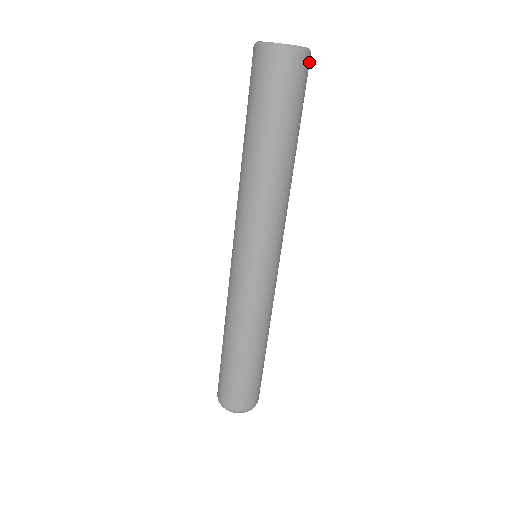
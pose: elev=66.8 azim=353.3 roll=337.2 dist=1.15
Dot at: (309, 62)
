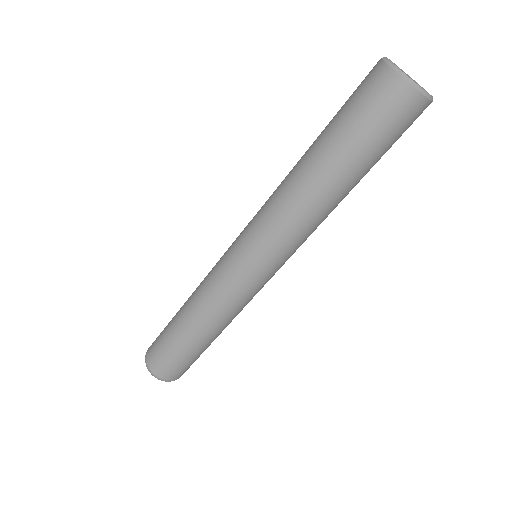
Dot at: (420, 108)
